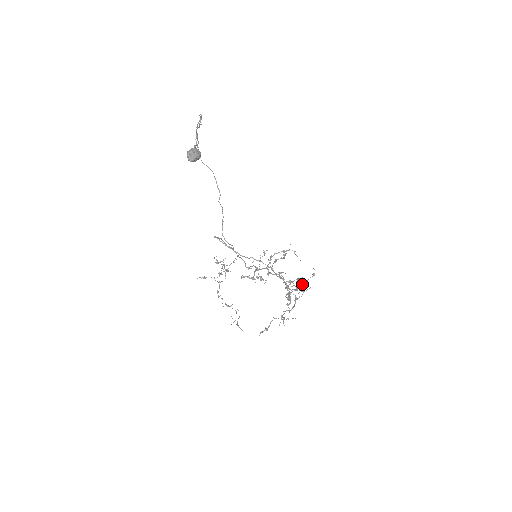
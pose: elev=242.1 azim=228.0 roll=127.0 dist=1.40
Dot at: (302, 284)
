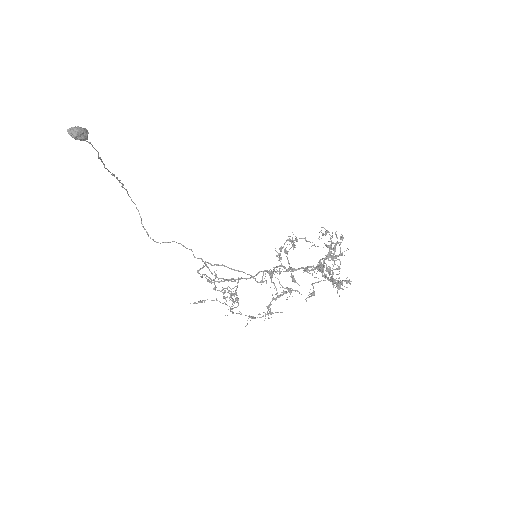
Dot at: (331, 246)
